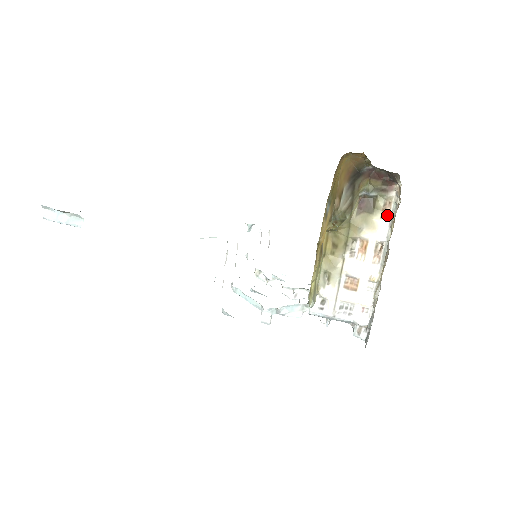
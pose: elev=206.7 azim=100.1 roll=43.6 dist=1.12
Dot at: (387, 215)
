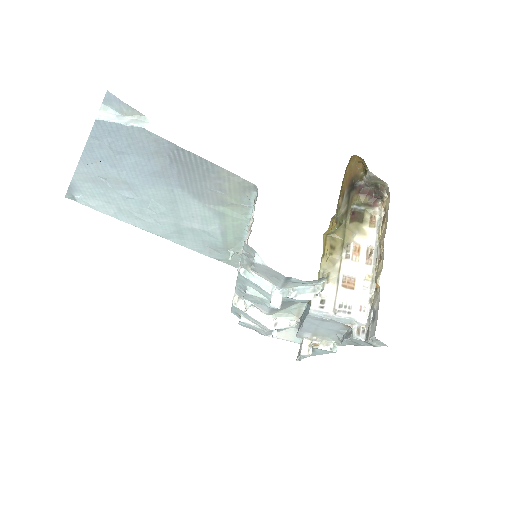
Dot at: (374, 225)
